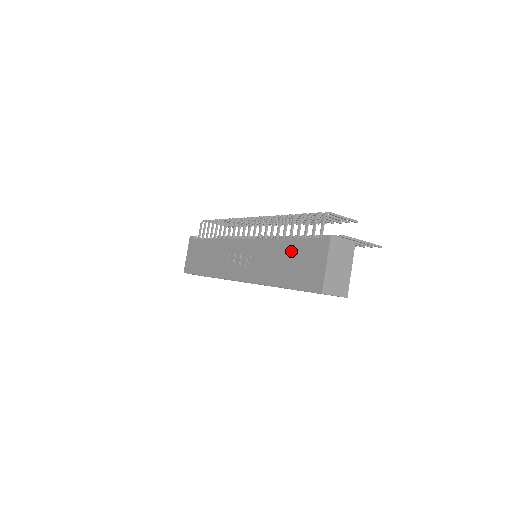
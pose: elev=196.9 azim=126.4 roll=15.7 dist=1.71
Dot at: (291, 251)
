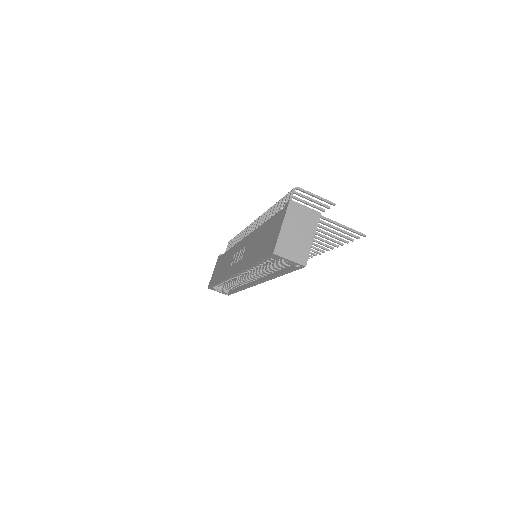
Dot at: (266, 229)
